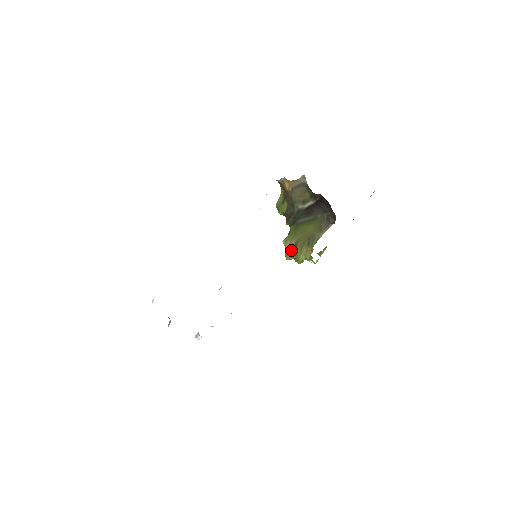
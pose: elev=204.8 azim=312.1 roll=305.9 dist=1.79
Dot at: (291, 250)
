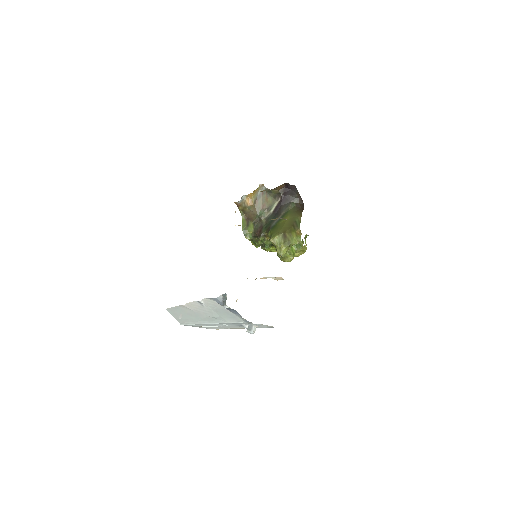
Dot at: (282, 242)
